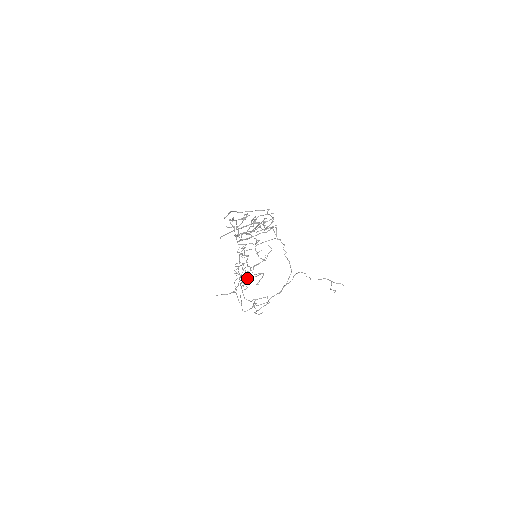
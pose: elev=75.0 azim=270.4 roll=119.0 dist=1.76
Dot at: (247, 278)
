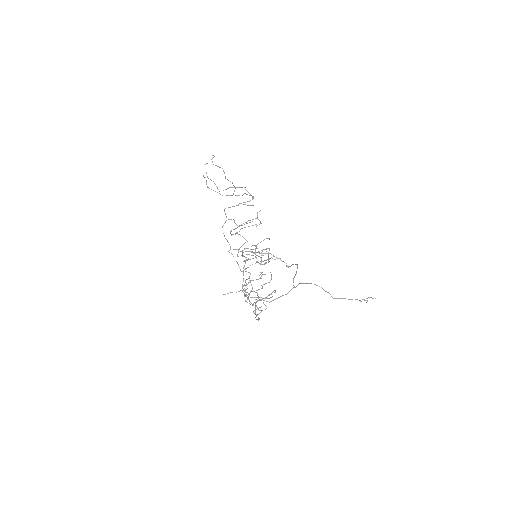
Dot at: (259, 299)
